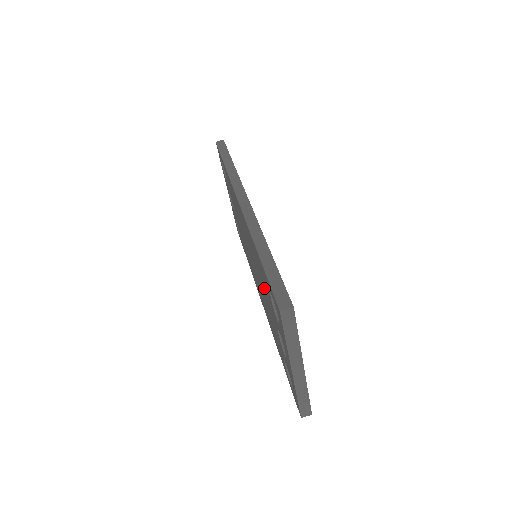
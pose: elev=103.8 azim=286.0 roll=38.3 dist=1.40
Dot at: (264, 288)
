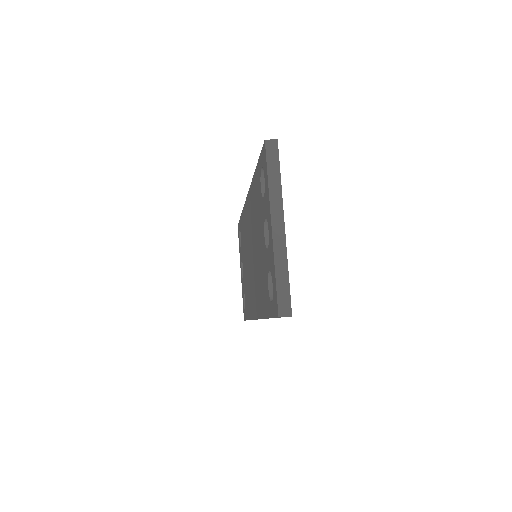
Dot at: (257, 223)
